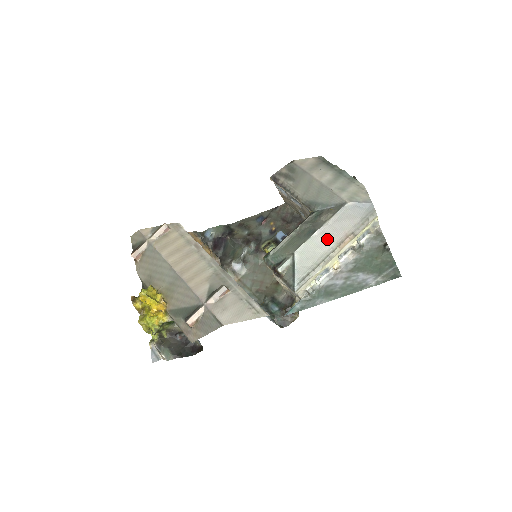
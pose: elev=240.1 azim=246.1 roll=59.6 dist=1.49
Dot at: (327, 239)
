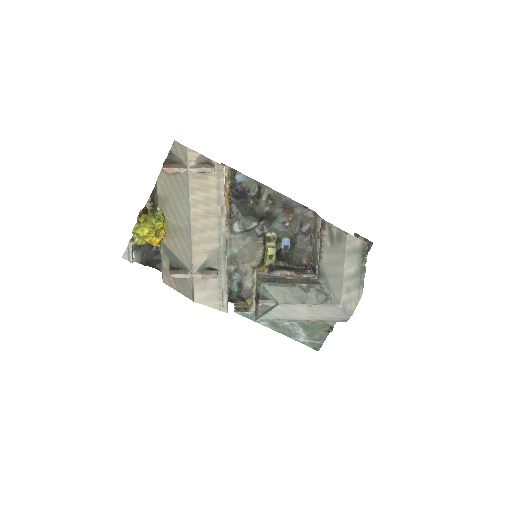
Dot at: (305, 312)
